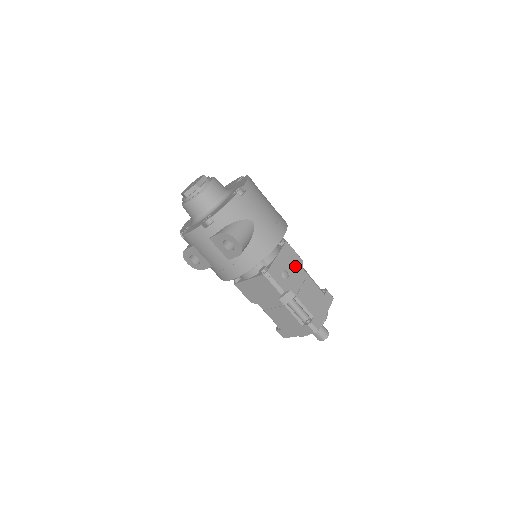
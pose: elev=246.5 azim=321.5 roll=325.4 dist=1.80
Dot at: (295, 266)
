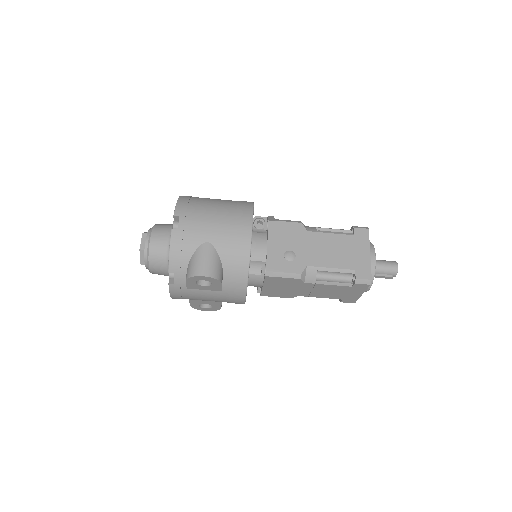
Dot at: (296, 237)
